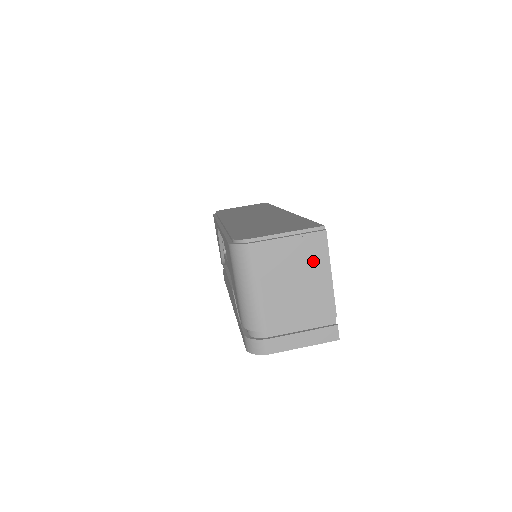
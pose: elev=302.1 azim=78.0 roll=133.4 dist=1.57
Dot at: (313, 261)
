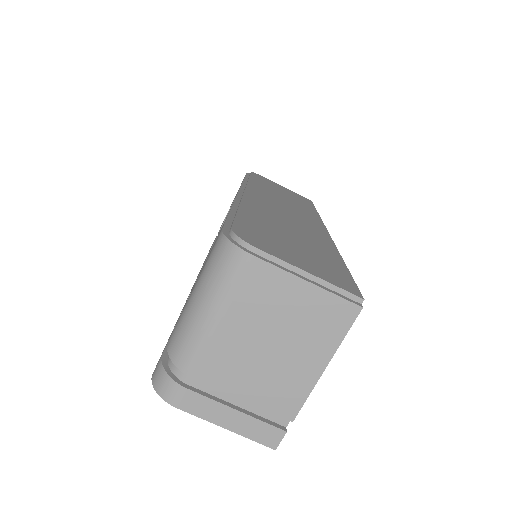
Dot at: (315, 334)
